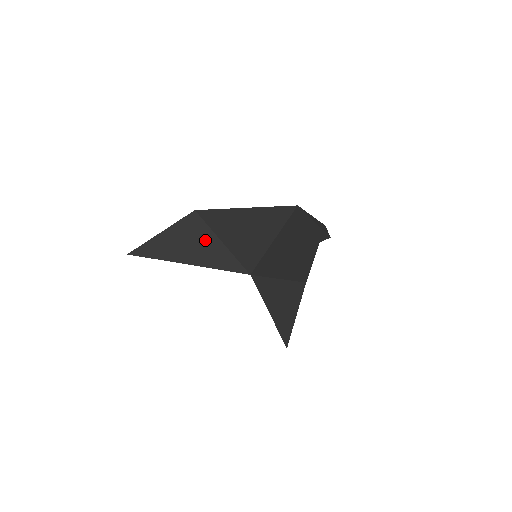
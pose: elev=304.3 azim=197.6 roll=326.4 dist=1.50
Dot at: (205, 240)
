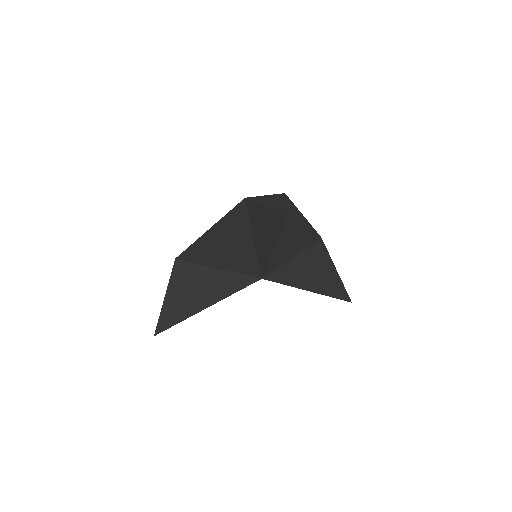
Dot at: (203, 278)
